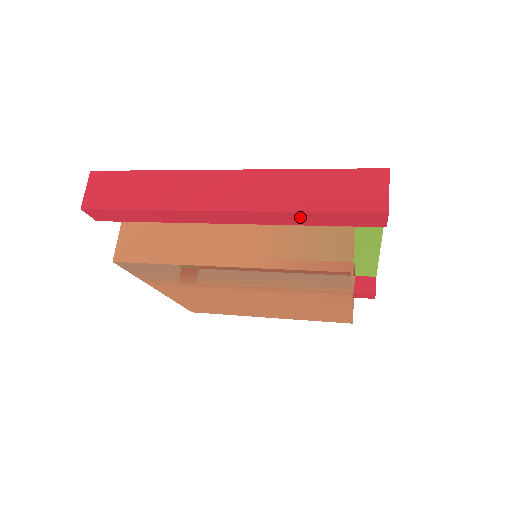
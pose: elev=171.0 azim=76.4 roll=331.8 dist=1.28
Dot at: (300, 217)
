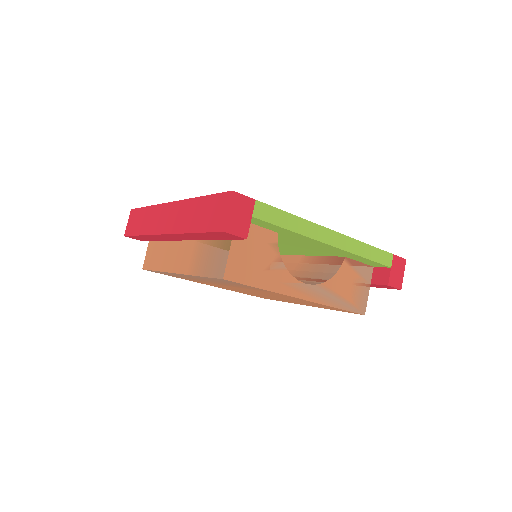
Dot at: (197, 236)
